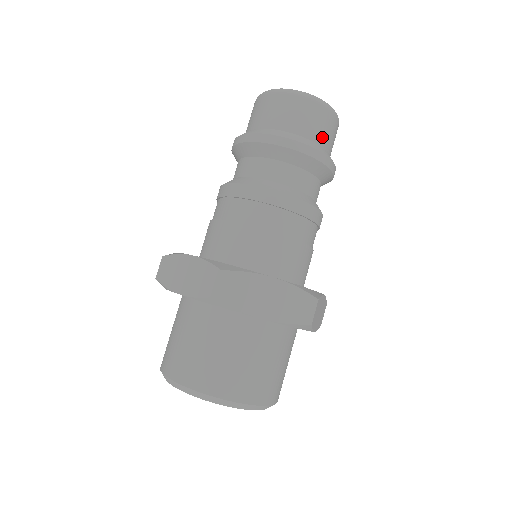
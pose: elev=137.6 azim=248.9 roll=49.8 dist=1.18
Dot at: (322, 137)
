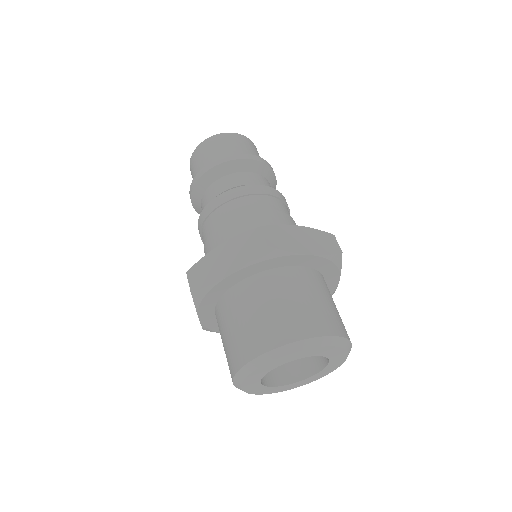
Dot at: occluded
